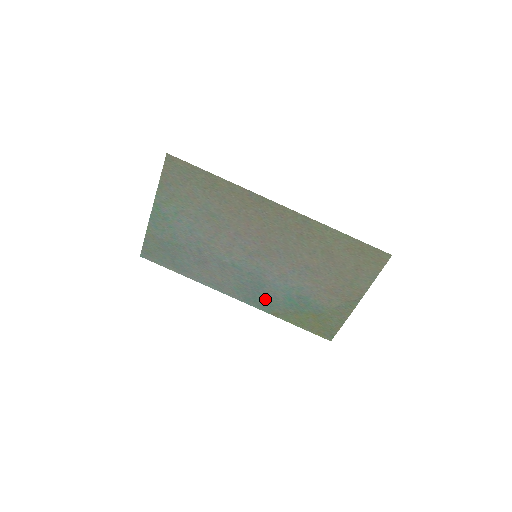
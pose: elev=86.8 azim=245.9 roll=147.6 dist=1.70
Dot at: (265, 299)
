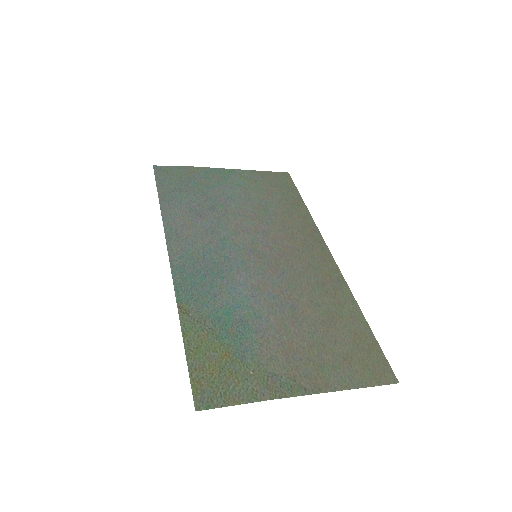
Dot at: (200, 287)
